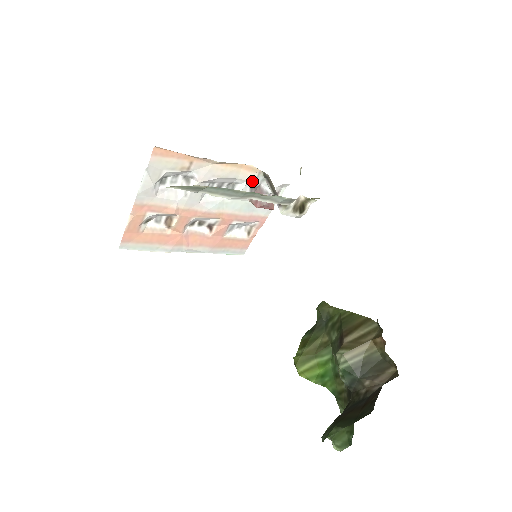
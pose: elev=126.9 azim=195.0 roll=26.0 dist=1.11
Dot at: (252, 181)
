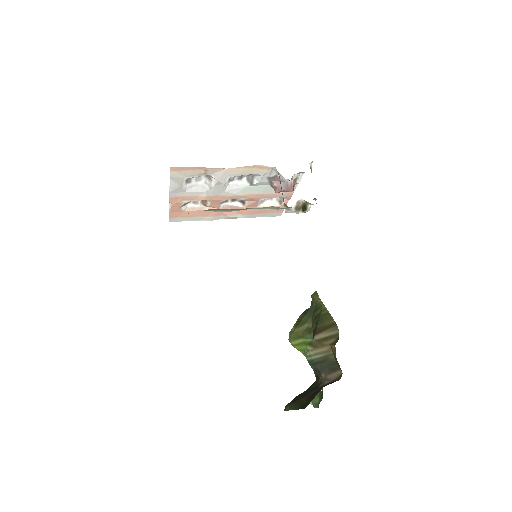
Dot at: (267, 174)
